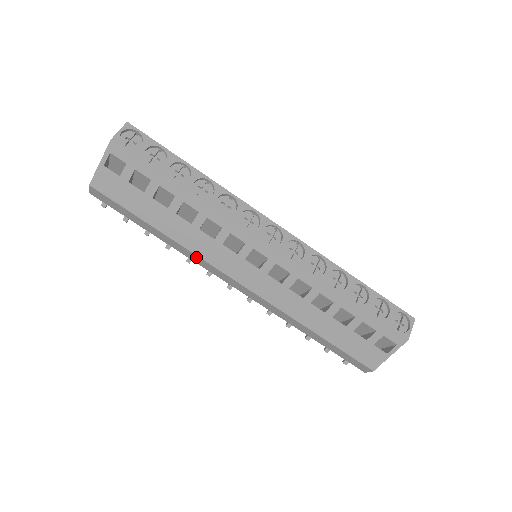
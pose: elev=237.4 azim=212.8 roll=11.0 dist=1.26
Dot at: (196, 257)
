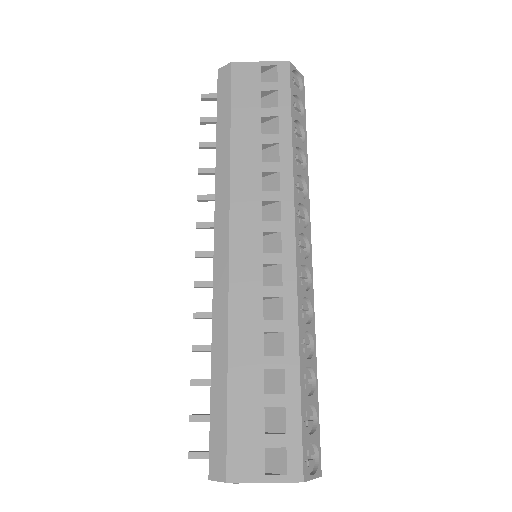
Dot at: (226, 187)
